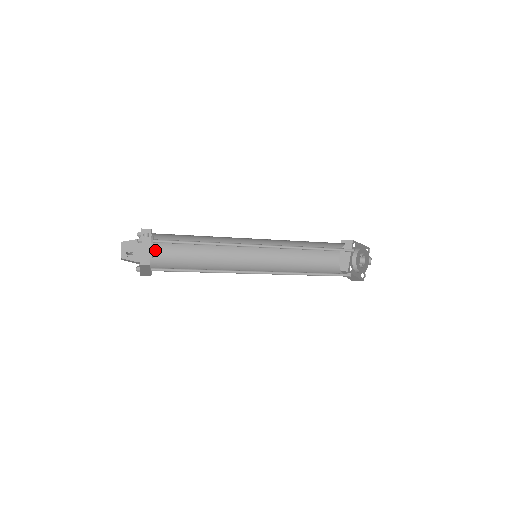
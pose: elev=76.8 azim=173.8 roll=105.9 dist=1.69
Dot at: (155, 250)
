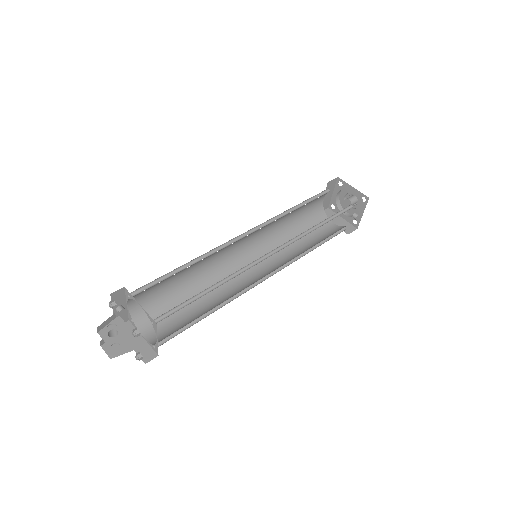
Dot at: (151, 336)
